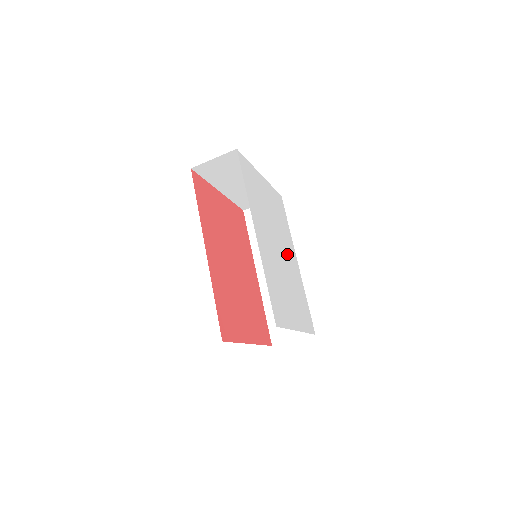
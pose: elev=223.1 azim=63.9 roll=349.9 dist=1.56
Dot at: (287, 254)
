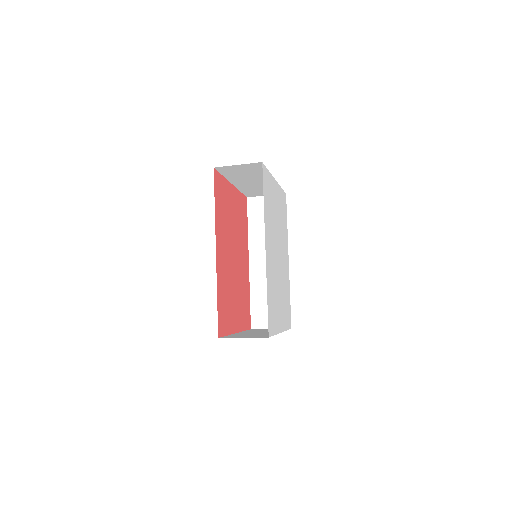
Dot at: (283, 257)
